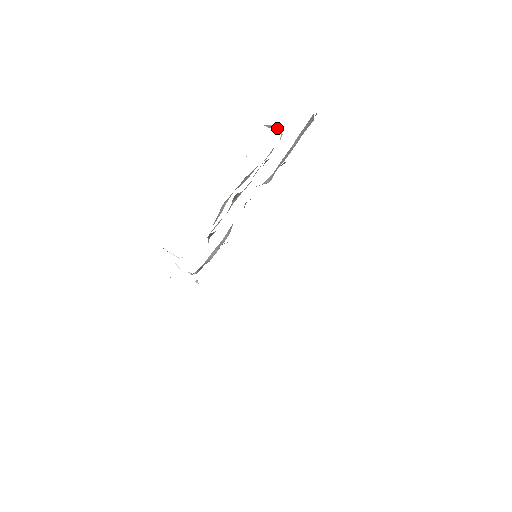
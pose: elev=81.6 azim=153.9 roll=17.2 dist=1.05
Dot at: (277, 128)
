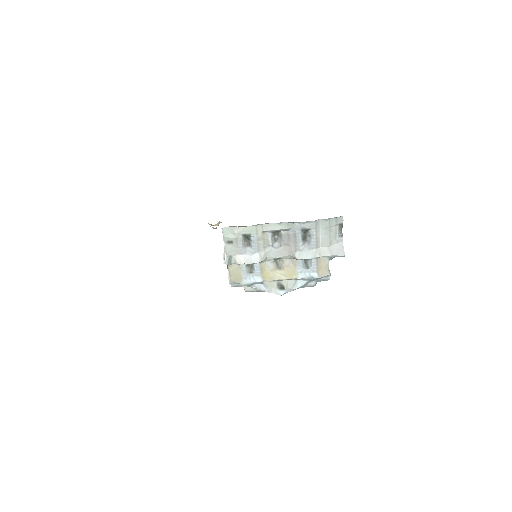
Dot at: occluded
